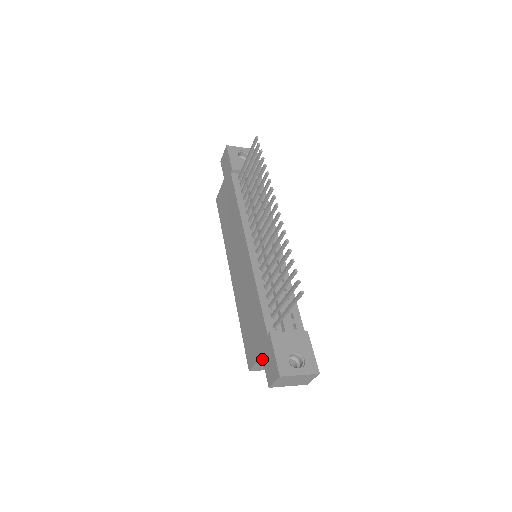
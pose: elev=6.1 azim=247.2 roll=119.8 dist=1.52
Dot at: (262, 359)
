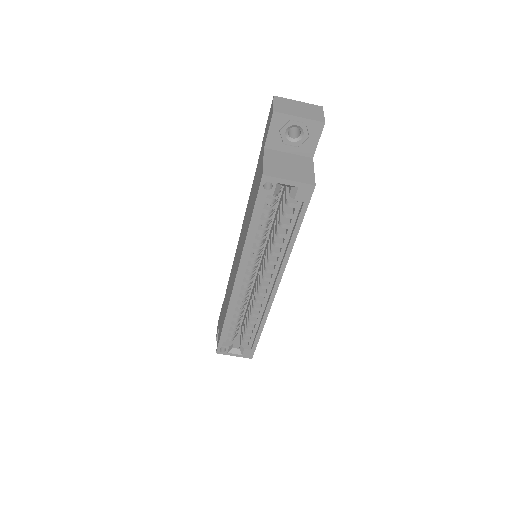
Dot at: (268, 155)
